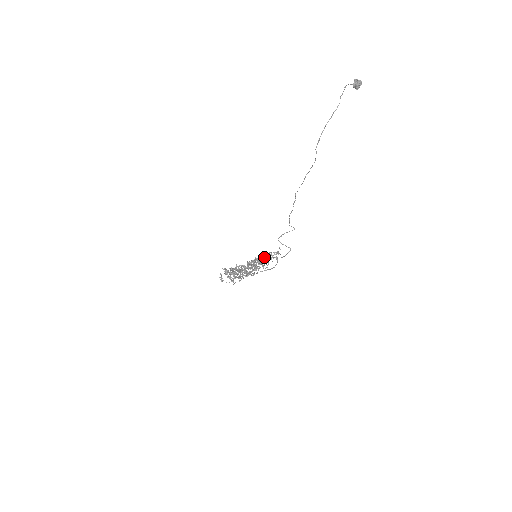
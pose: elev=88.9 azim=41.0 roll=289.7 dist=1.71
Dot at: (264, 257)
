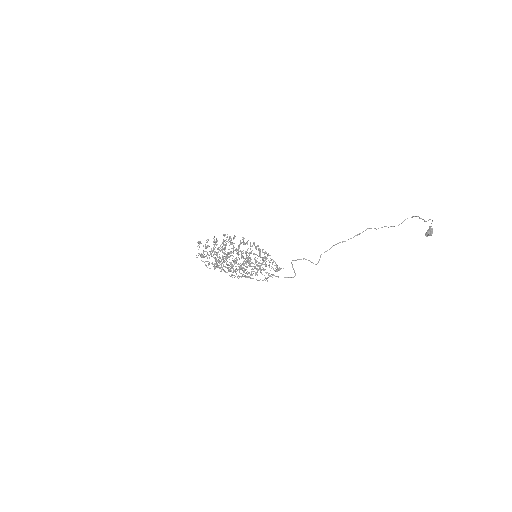
Dot at: occluded
